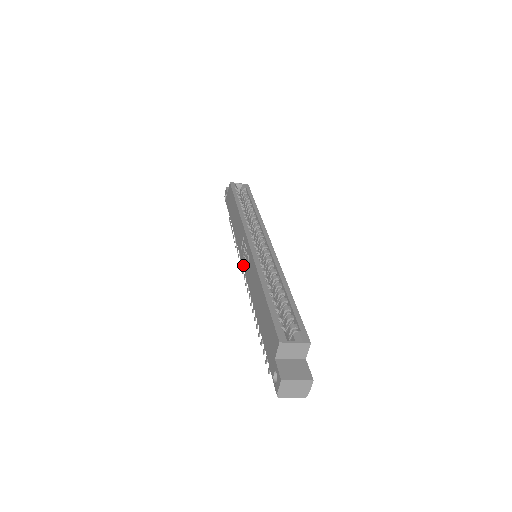
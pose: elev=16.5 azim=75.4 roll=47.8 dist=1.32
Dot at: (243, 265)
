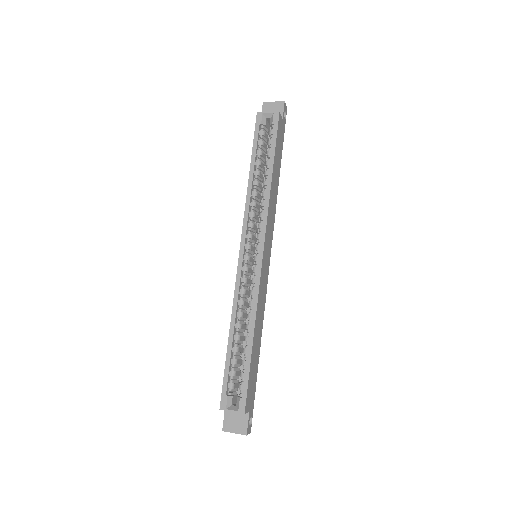
Dot at: occluded
